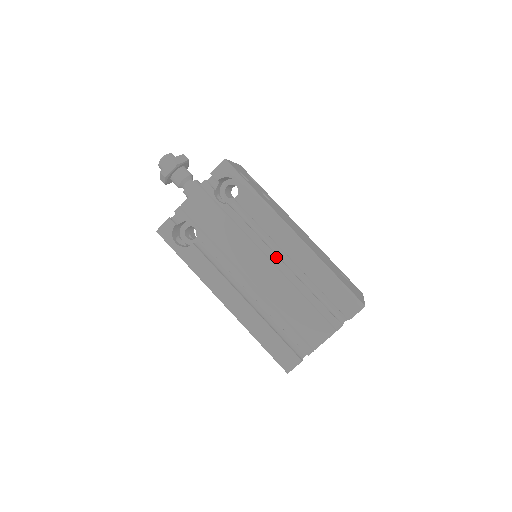
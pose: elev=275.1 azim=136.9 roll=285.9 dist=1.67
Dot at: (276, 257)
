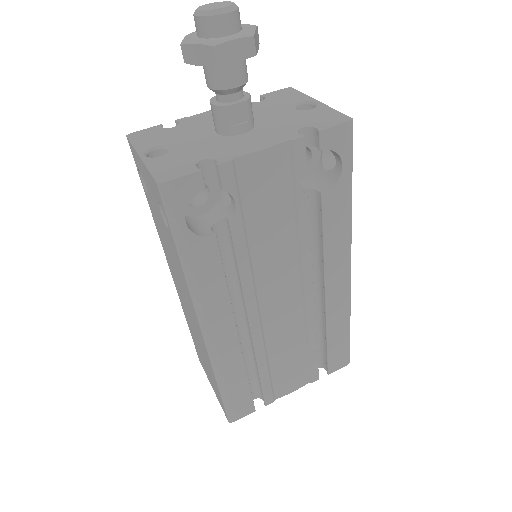
Dot at: (312, 293)
